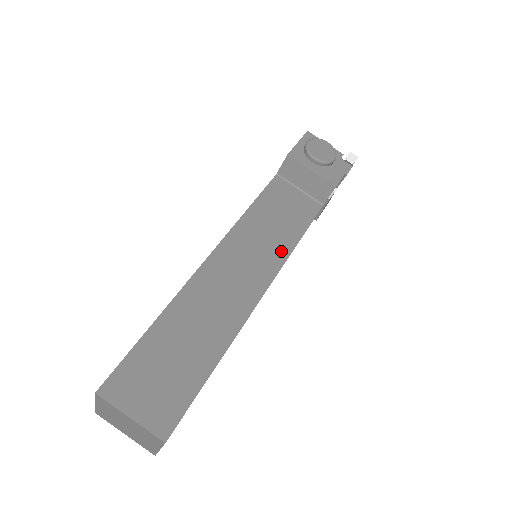
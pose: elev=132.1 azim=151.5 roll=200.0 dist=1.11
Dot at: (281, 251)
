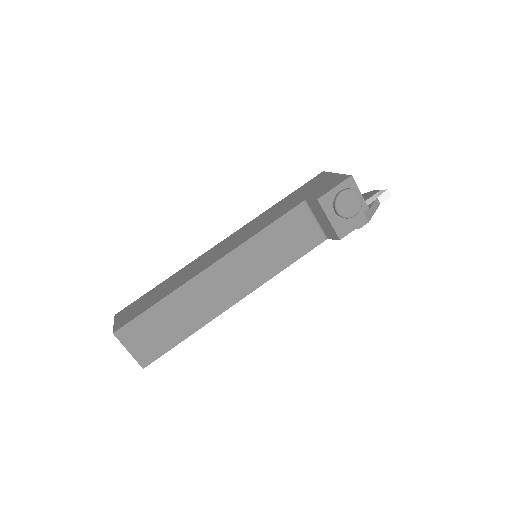
Dot at: (271, 271)
